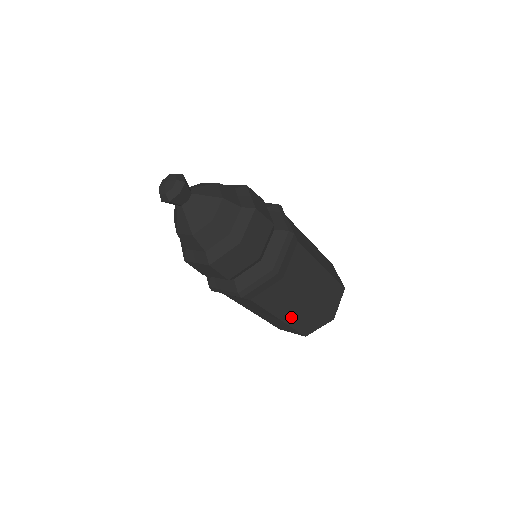
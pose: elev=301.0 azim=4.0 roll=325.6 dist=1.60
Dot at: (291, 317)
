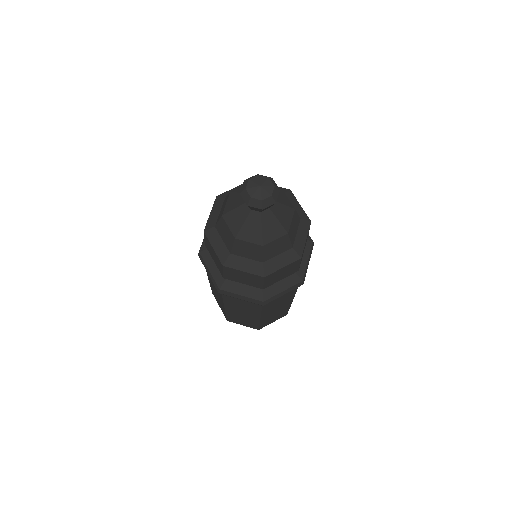
Dot at: (268, 316)
